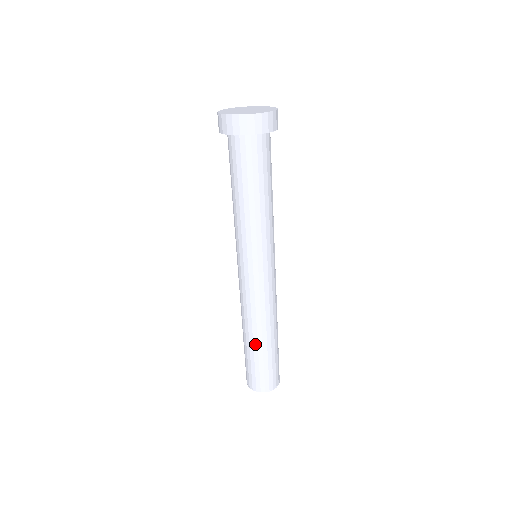
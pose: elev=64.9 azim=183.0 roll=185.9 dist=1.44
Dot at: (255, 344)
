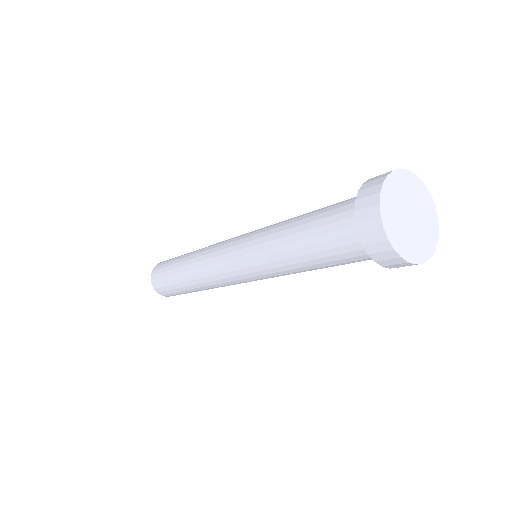
Dot at: (192, 290)
